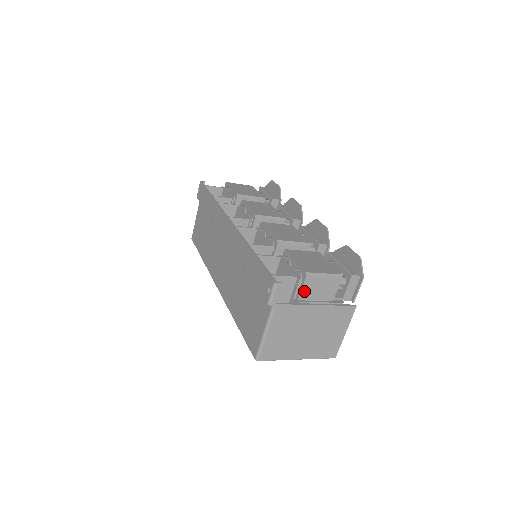
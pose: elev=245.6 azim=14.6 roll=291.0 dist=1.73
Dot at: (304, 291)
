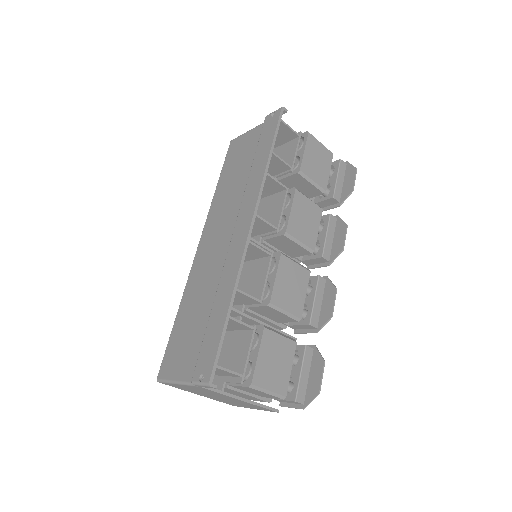
Dot at: (239, 387)
